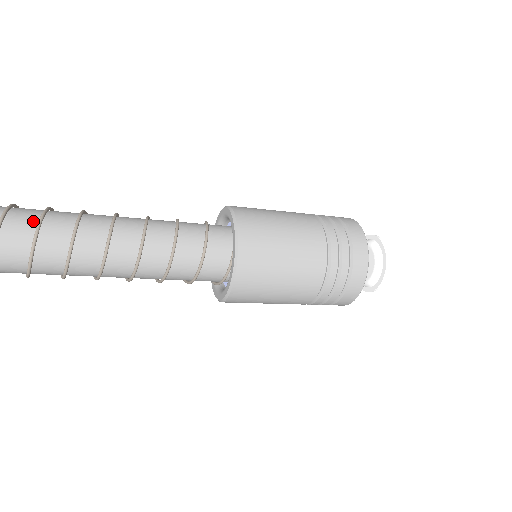
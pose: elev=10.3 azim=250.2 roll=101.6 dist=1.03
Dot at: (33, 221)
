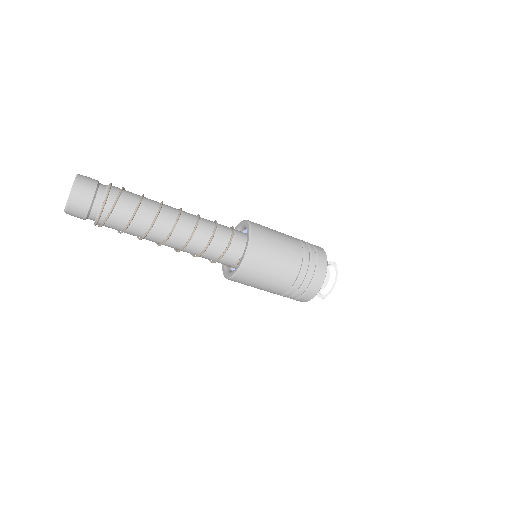
Dot at: (131, 210)
